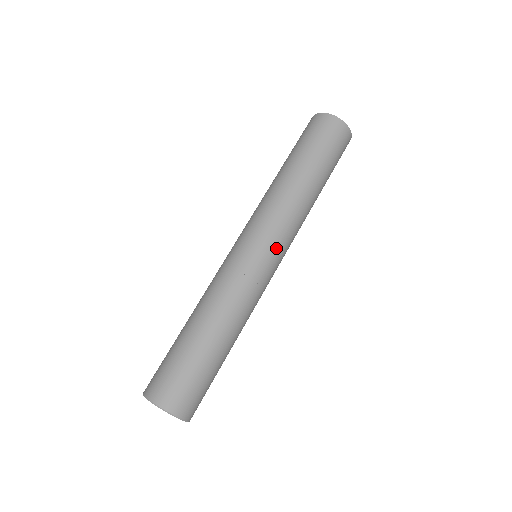
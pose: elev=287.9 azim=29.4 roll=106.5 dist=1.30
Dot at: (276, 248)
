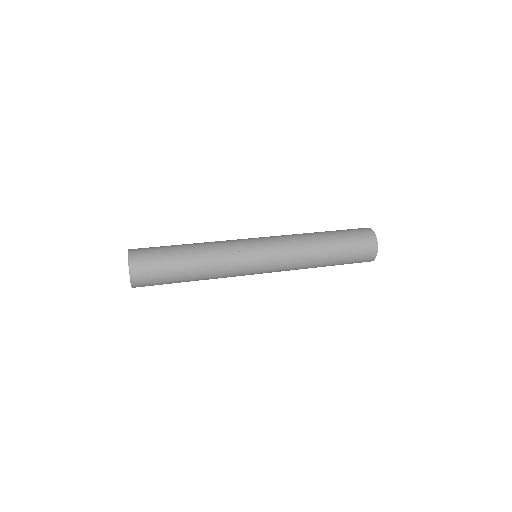
Dot at: (268, 250)
